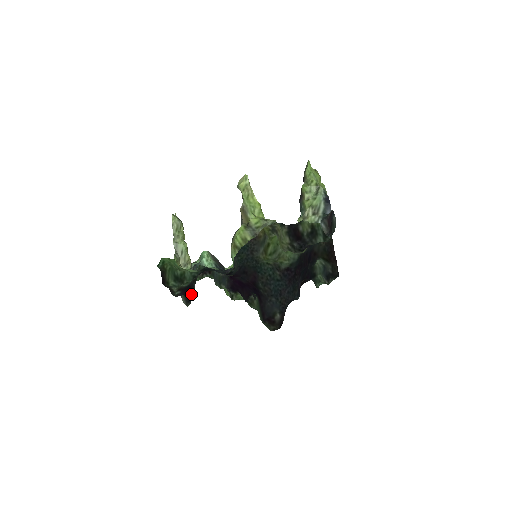
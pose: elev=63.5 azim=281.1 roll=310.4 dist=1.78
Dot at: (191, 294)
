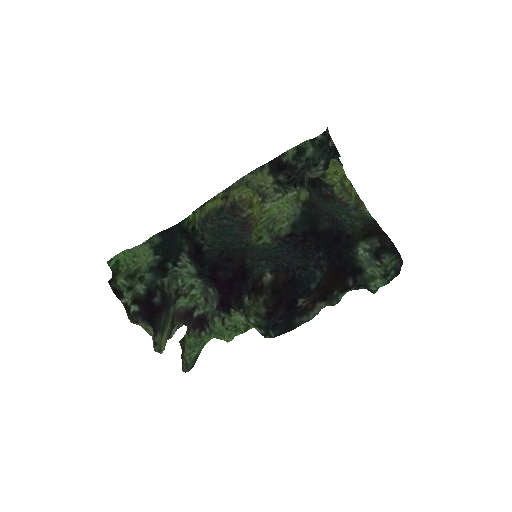
Dot at: (158, 319)
